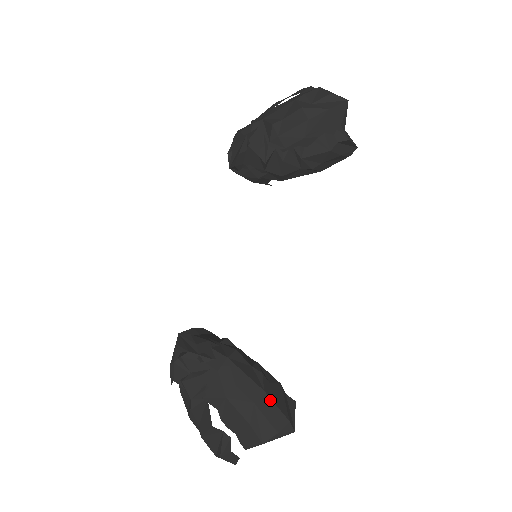
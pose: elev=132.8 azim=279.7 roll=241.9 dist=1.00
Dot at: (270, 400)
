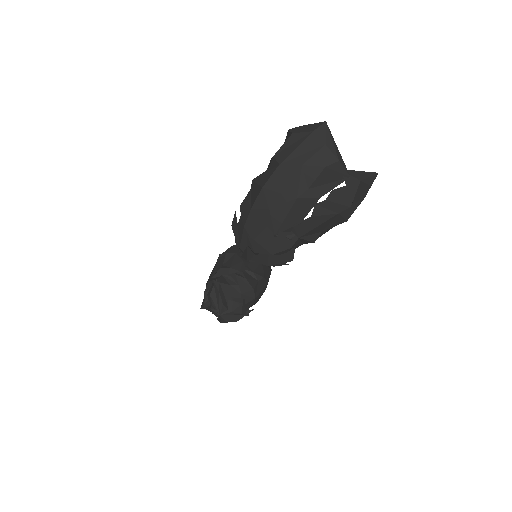
Dot at: occluded
